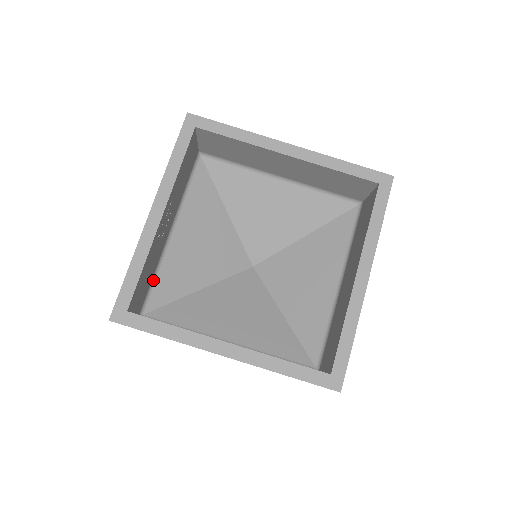
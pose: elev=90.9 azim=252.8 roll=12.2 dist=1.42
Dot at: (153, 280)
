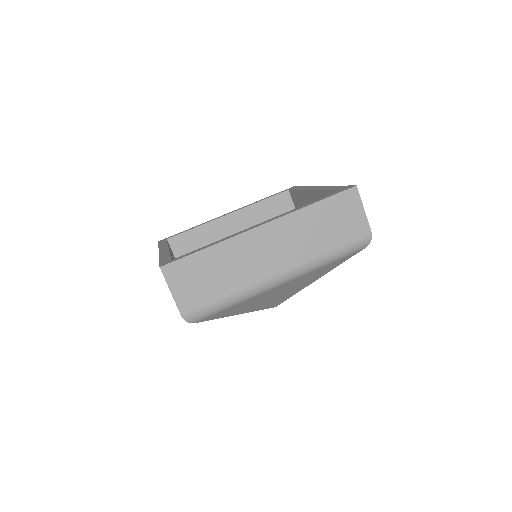
Dot at: occluded
